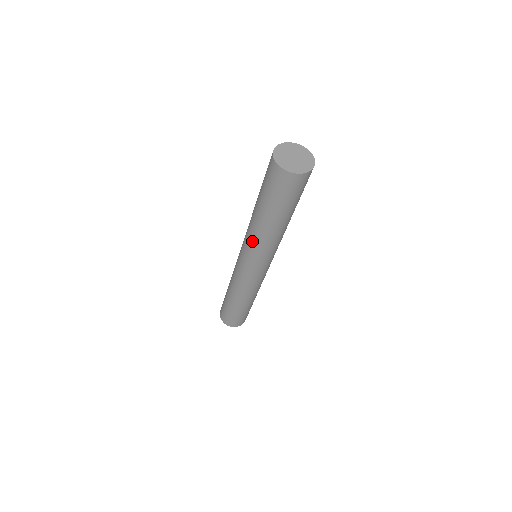
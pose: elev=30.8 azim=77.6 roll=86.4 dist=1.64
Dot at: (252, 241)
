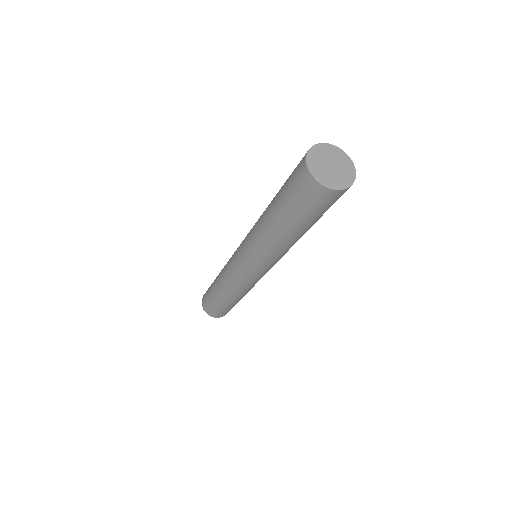
Dot at: (257, 246)
